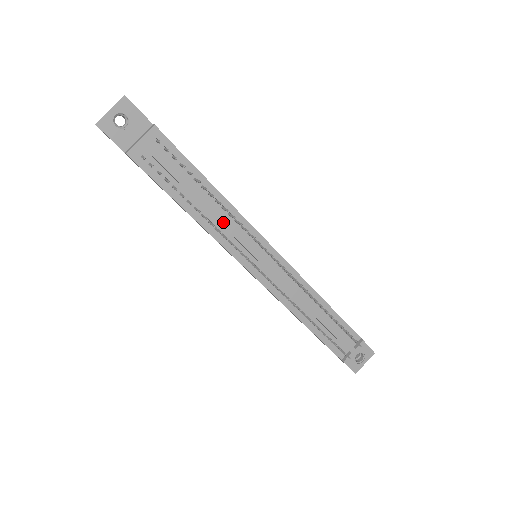
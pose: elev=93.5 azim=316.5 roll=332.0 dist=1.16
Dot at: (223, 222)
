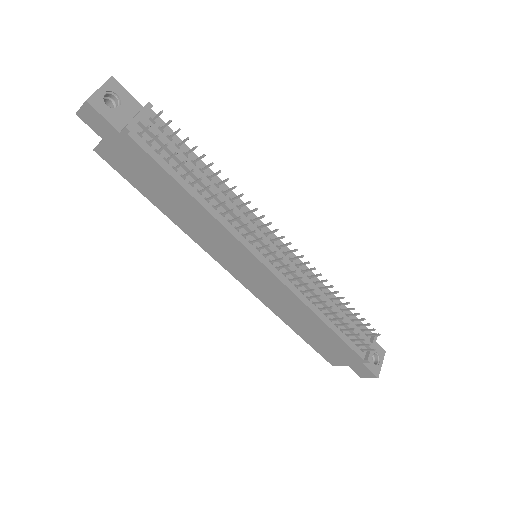
Dot at: (228, 205)
